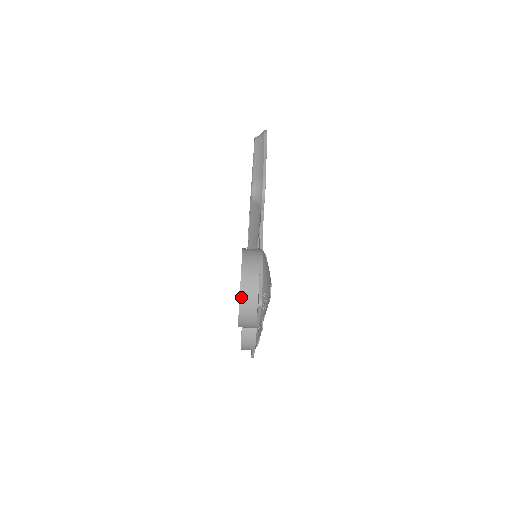
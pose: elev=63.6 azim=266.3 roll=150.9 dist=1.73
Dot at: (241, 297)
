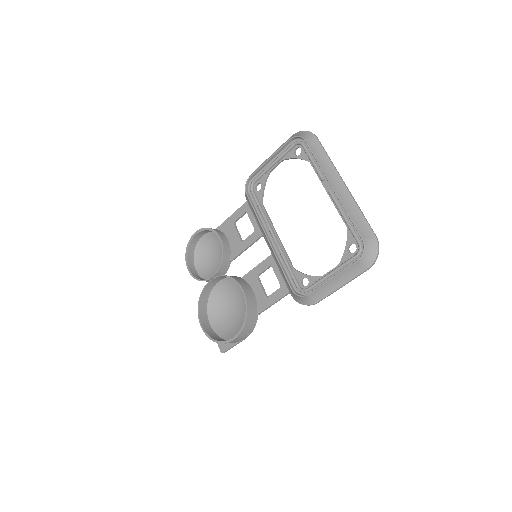
Dot at: (216, 342)
